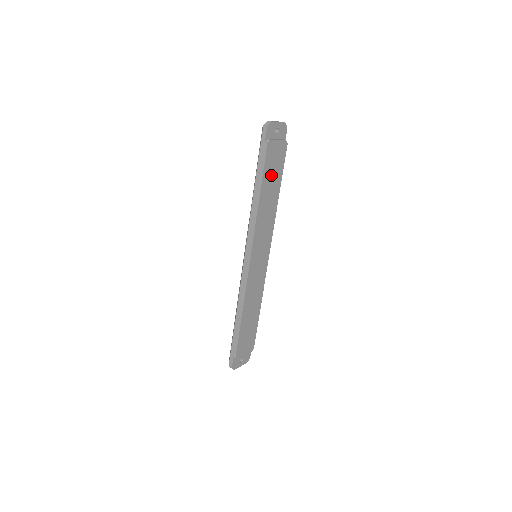
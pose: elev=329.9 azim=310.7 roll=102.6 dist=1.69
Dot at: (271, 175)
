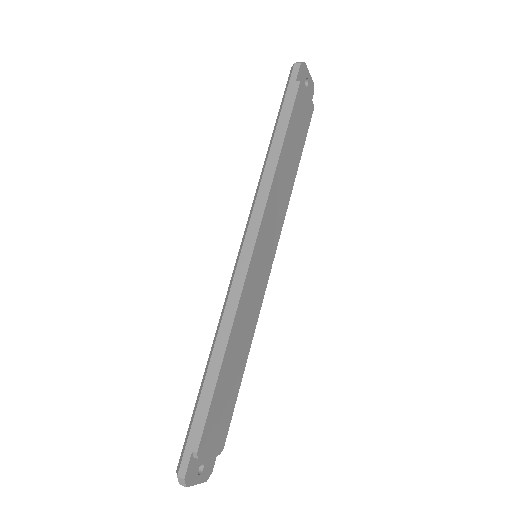
Dot at: (295, 133)
